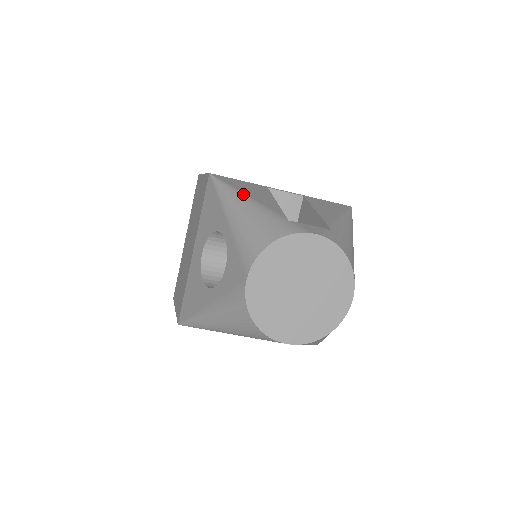
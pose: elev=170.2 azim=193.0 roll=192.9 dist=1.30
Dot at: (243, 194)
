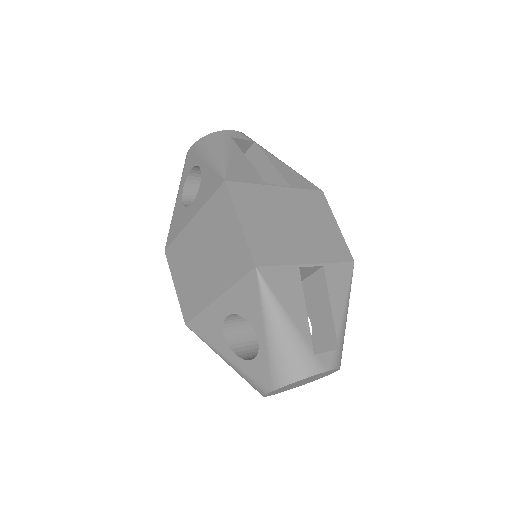
Dot at: (284, 312)
